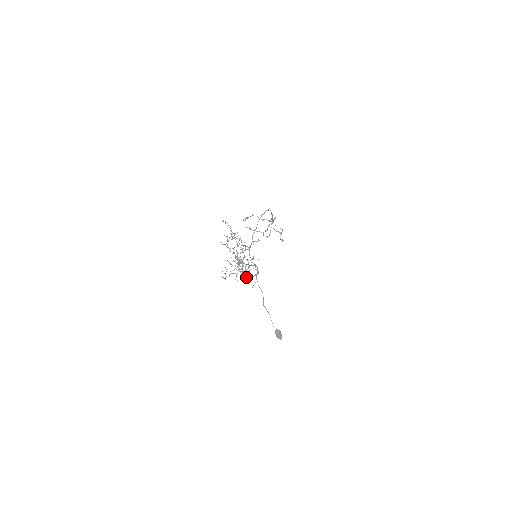
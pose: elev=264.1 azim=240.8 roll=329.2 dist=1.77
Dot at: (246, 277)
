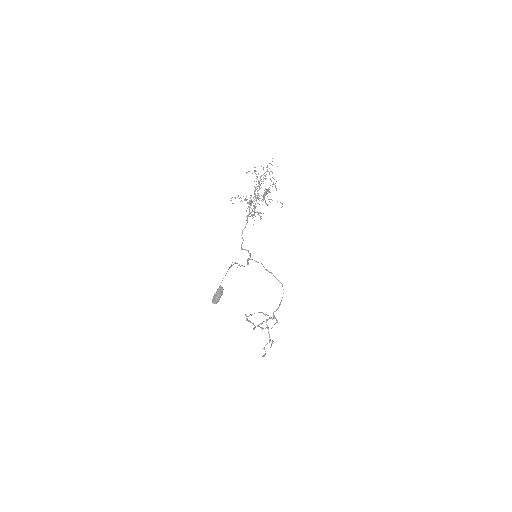
Dot at: (242, 231)
